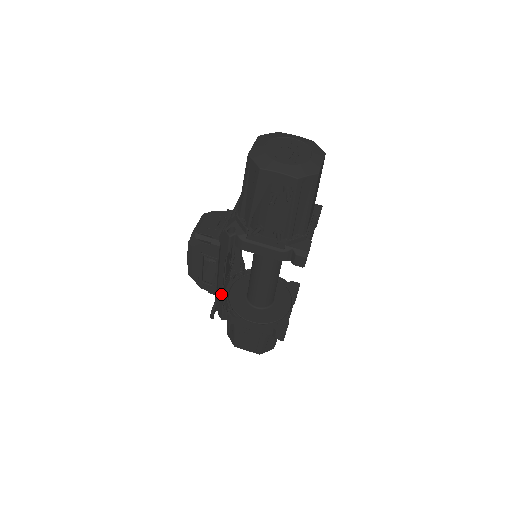
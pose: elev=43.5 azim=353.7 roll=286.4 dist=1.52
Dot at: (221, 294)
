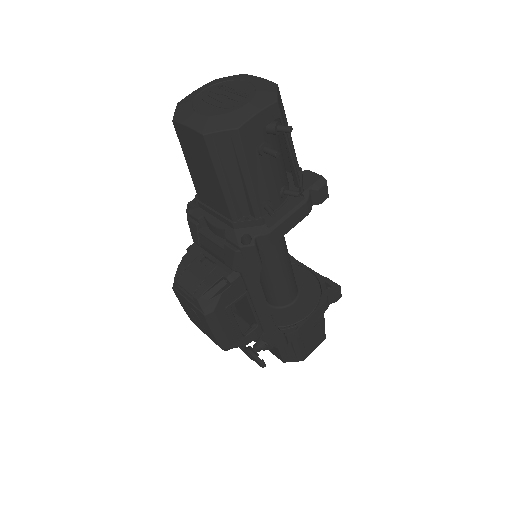
Dot at: (272, 323)
